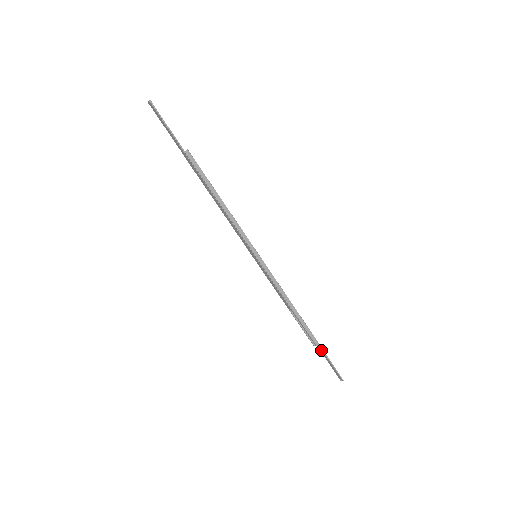
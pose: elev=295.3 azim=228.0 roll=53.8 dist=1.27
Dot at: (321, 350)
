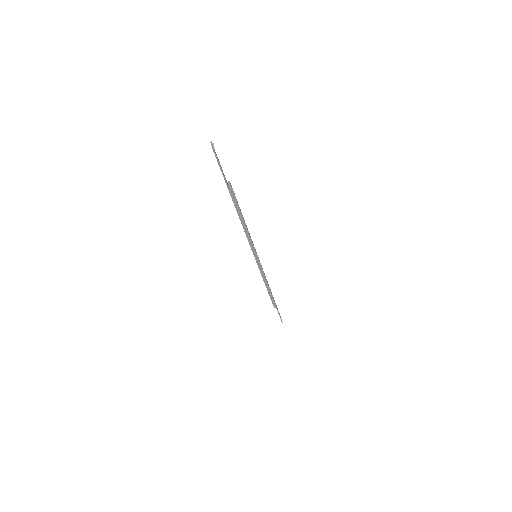
Dot at: (276, 308)
